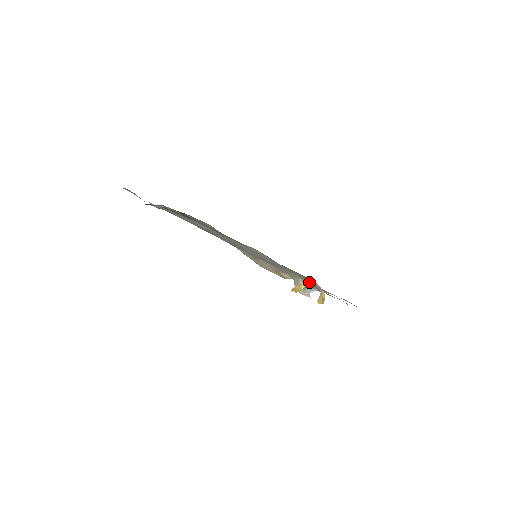
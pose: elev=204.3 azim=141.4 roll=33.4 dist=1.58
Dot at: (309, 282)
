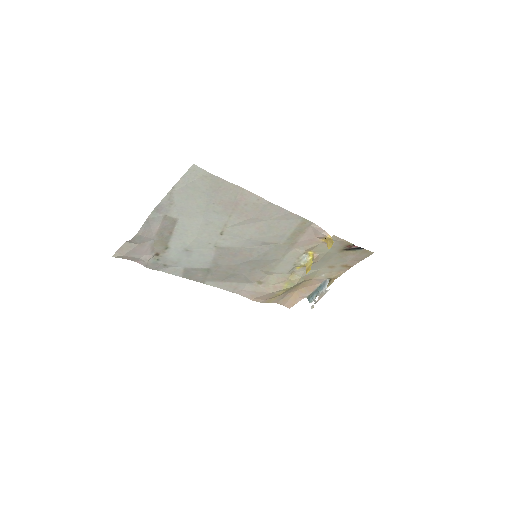
Dot at: (311, 246)
